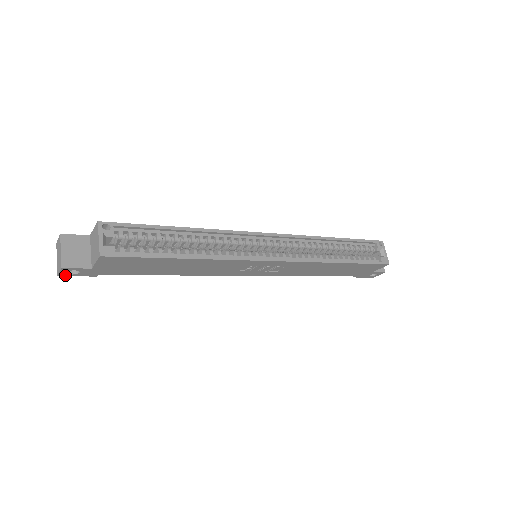
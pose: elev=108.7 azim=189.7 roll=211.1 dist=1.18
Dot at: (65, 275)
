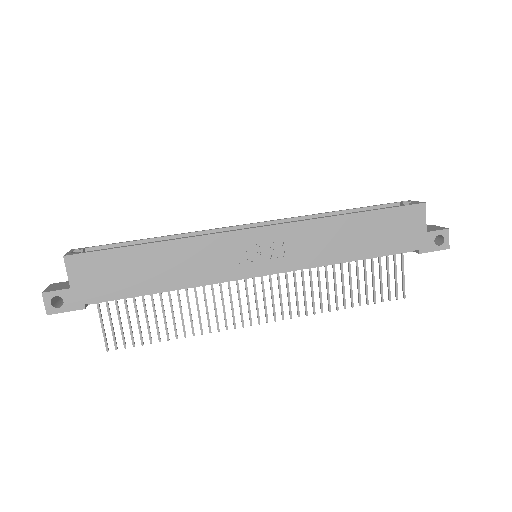
Dot at: (53, 312)
